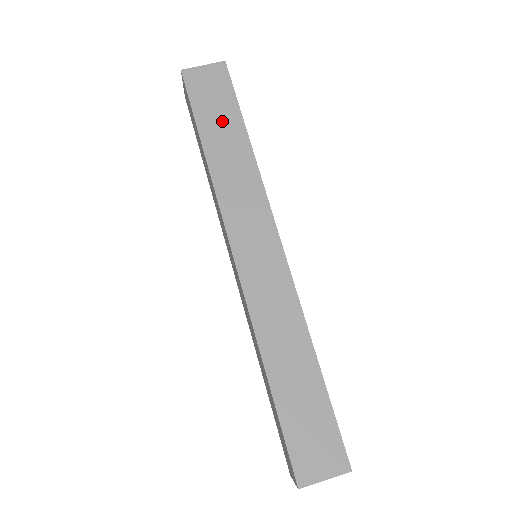
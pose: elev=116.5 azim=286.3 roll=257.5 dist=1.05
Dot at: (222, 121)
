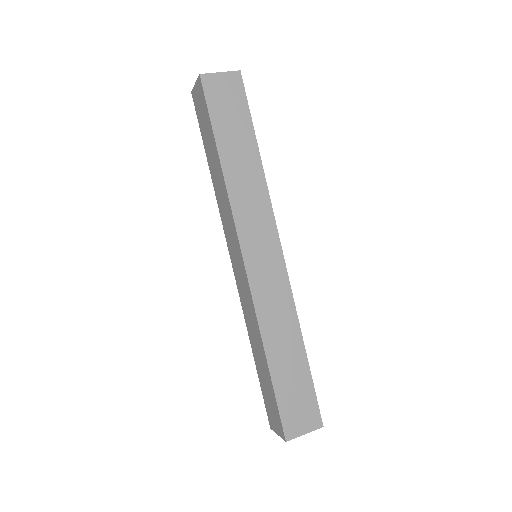
Dot at: (236, 132)
